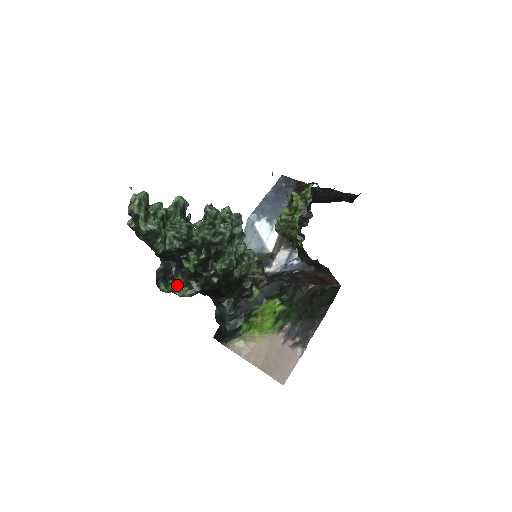
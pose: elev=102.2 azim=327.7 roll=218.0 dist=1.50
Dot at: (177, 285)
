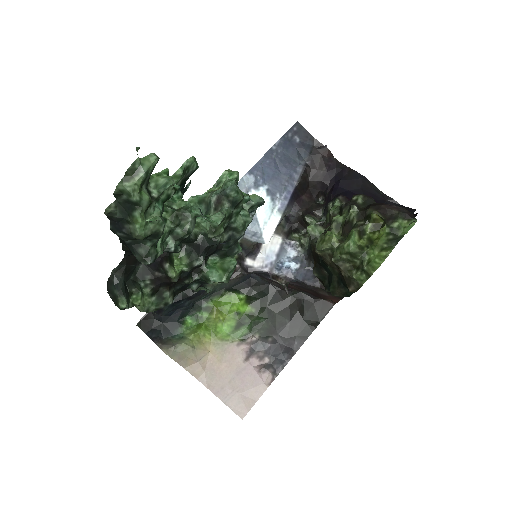
Dot at: (142, 295)
